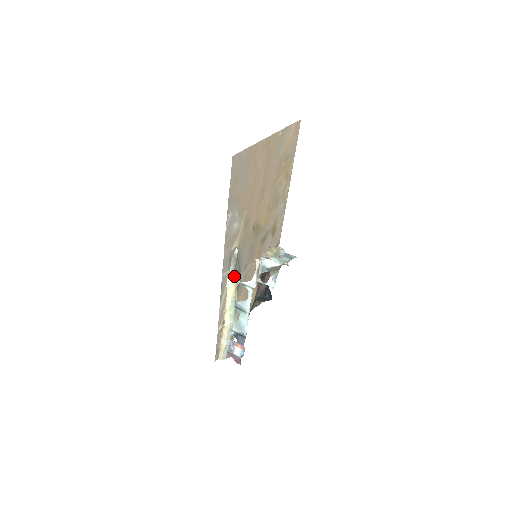
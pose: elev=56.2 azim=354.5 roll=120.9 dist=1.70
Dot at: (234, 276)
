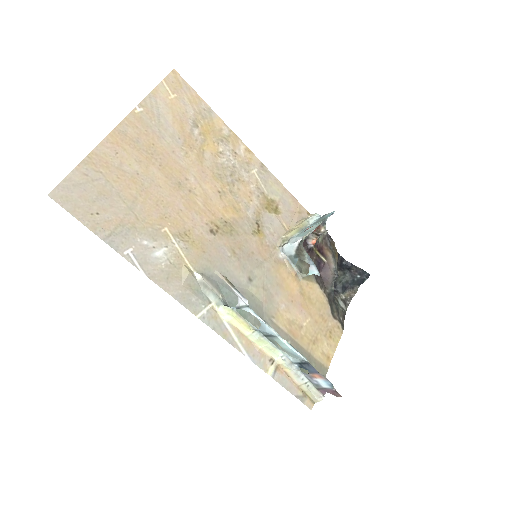
Dot at: (222, 305)
